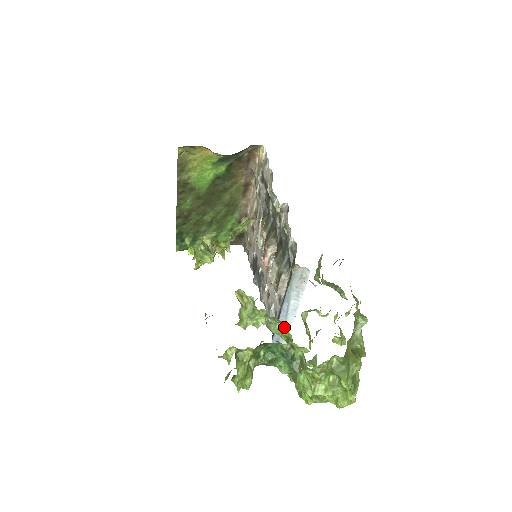
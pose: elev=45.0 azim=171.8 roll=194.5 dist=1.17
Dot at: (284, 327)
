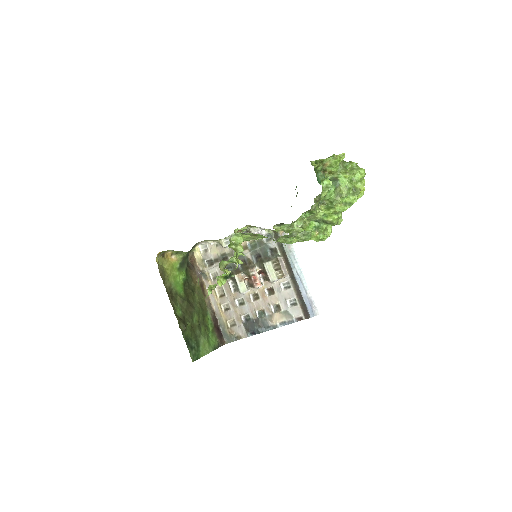
Dot at: (310, 223)
